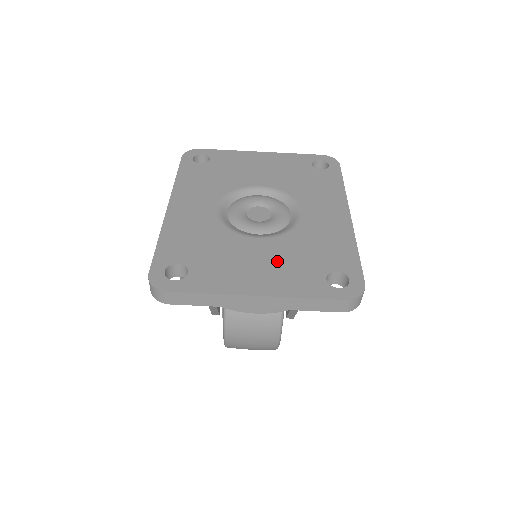
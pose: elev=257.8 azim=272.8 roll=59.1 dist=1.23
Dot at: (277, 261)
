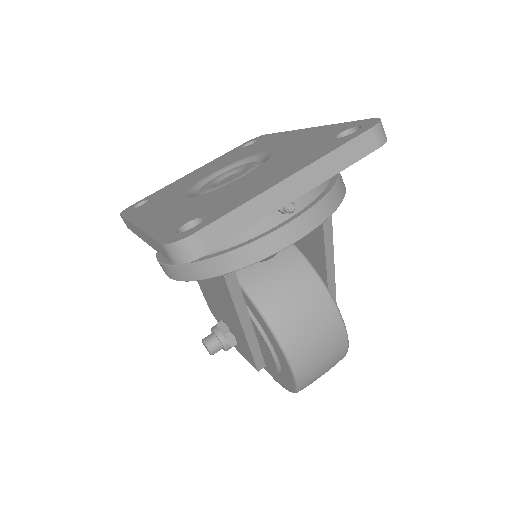
Dot at: (281, 164)
